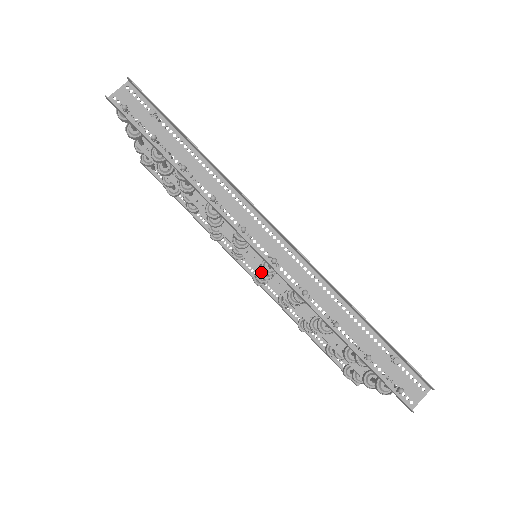
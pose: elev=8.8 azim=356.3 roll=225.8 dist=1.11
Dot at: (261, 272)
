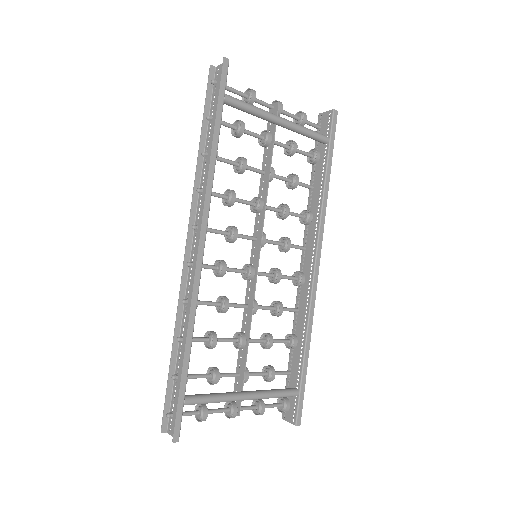
Dot at: (244, 269)
